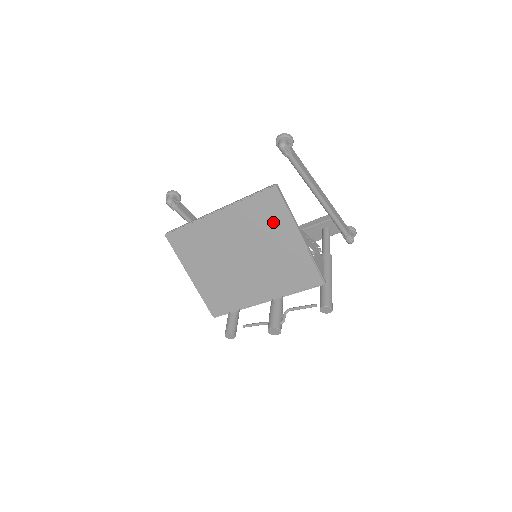
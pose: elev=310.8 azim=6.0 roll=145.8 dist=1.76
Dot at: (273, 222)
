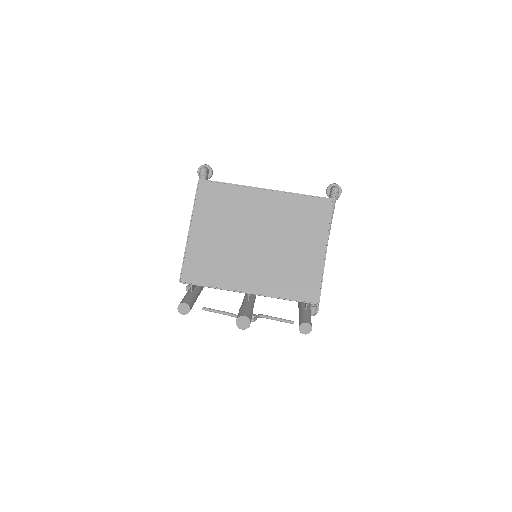
Dot at: (310, 226)
